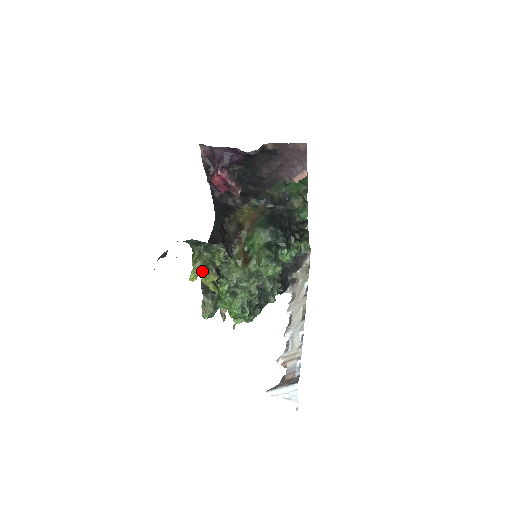
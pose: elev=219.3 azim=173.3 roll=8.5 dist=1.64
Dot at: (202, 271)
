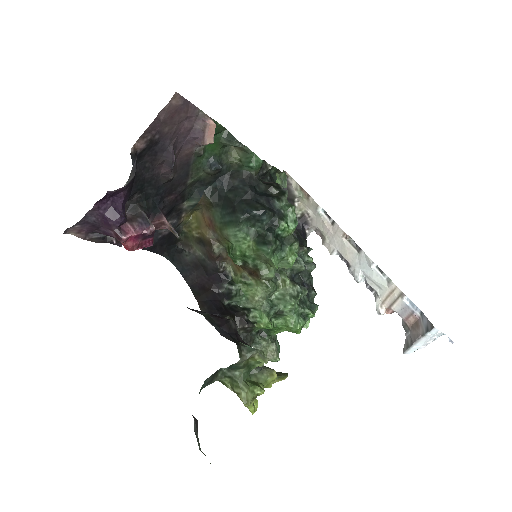
Dot at: (256, 393)
